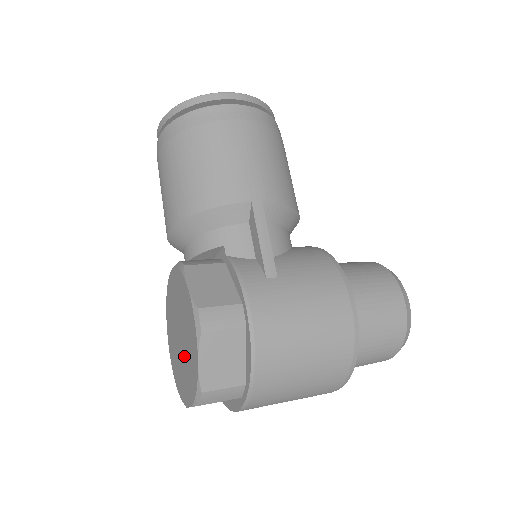
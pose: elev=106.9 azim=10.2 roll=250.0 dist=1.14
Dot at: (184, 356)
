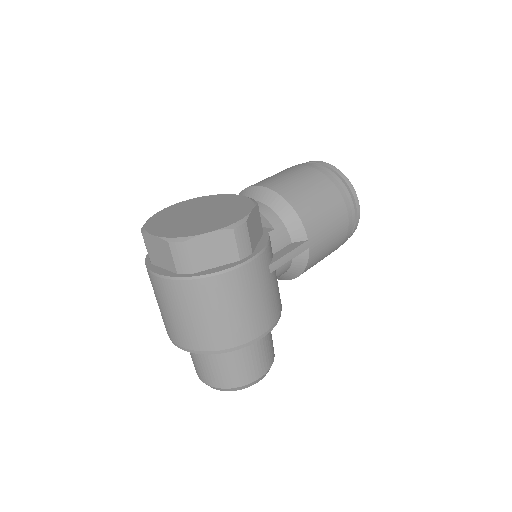
Dot at: (190, 221)
